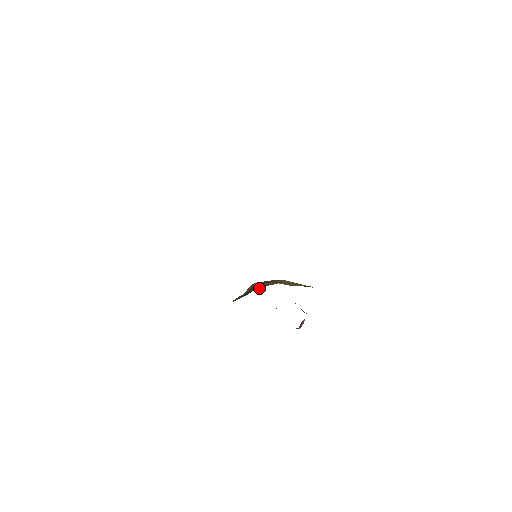
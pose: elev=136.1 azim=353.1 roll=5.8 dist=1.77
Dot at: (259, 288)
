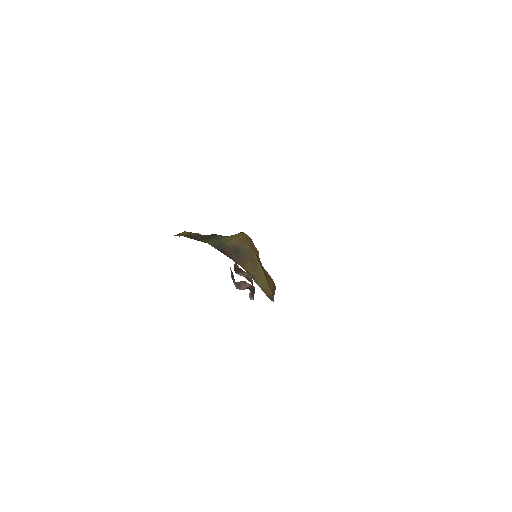
Dot at: (236, 260)
